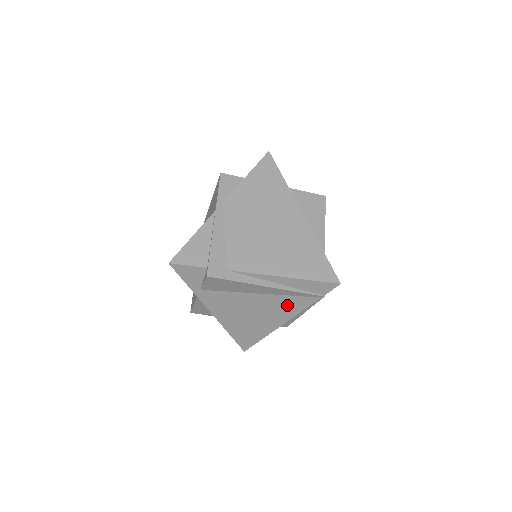
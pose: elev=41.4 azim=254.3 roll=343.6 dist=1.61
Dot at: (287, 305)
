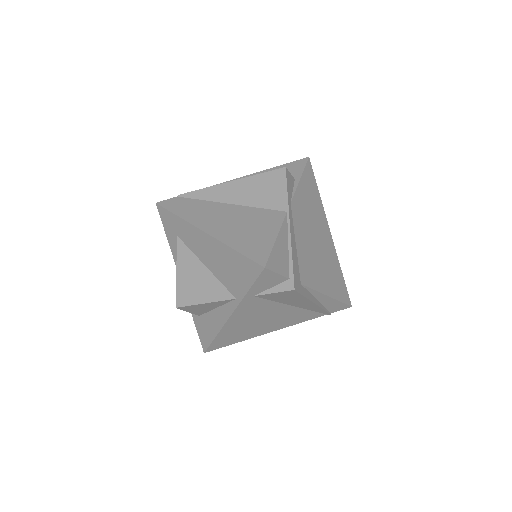
Dot at: (298, 317)
